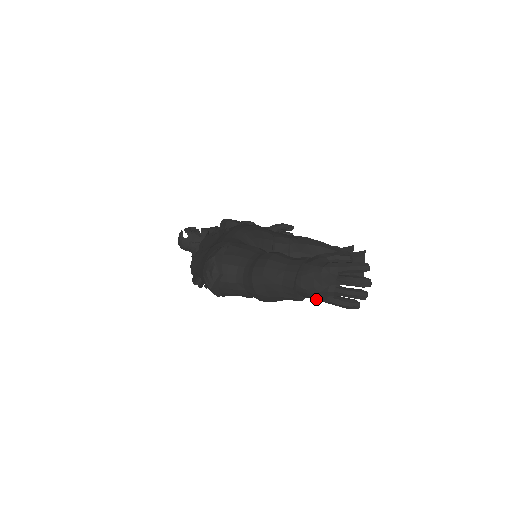
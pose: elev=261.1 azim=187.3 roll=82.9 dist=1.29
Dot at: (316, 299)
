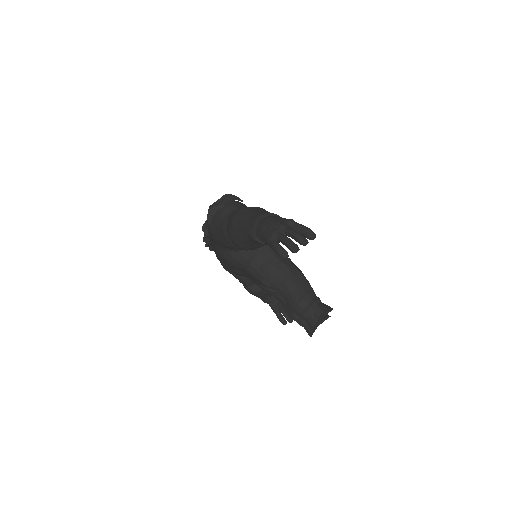
Dot at: (263, 237)
